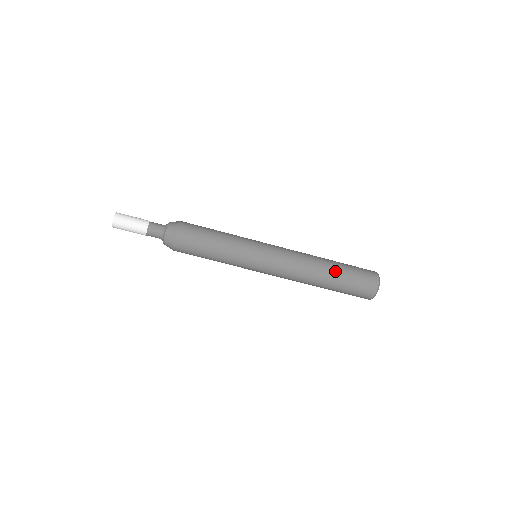
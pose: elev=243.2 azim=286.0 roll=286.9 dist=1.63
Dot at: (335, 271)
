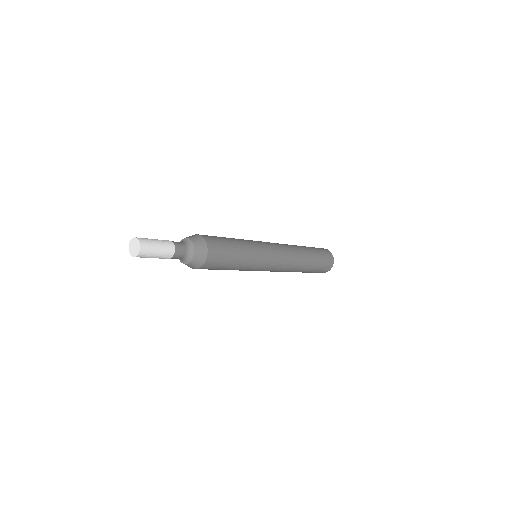
Dot at: occluded
